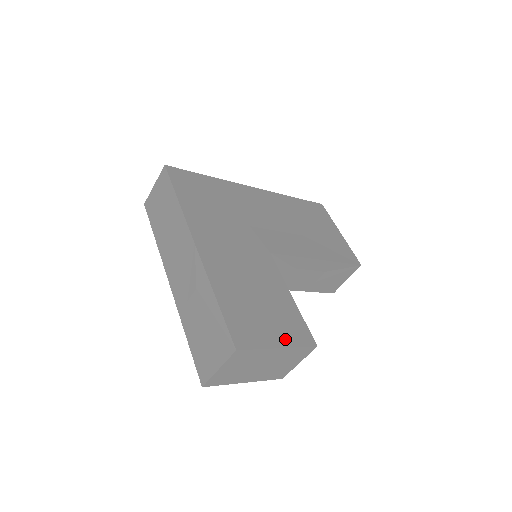
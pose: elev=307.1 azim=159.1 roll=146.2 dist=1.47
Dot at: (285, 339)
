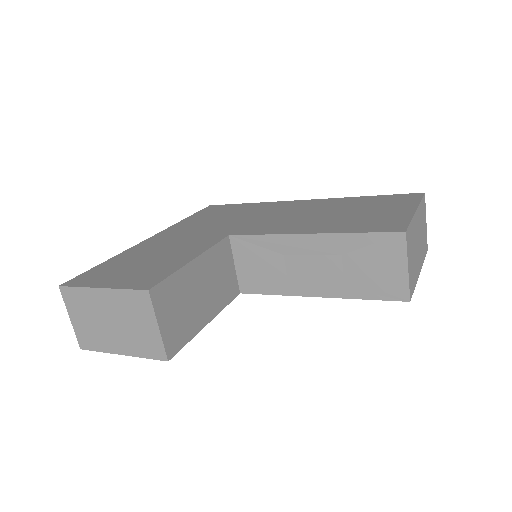
Dot at: (119, 283)
